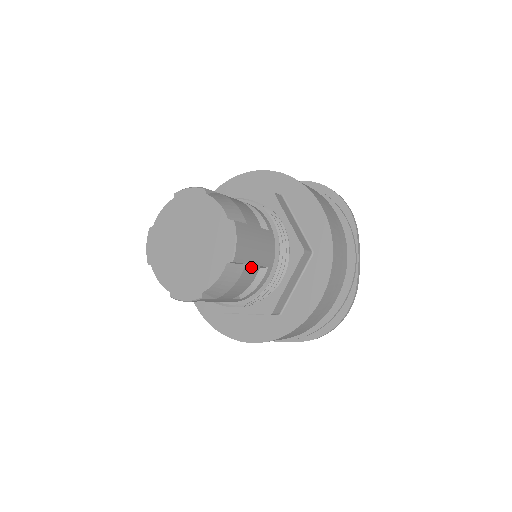
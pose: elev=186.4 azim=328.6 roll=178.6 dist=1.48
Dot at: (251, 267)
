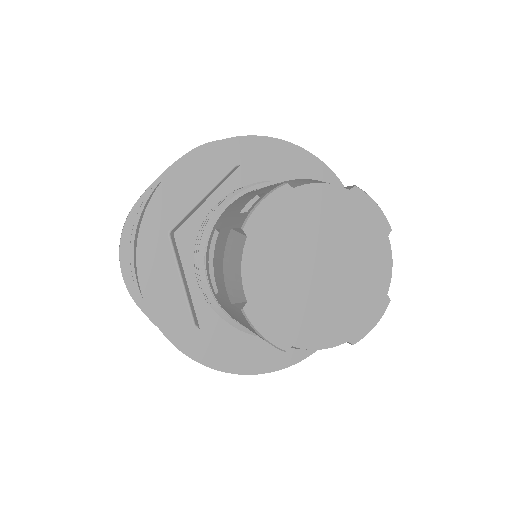
Dot at: occluded
